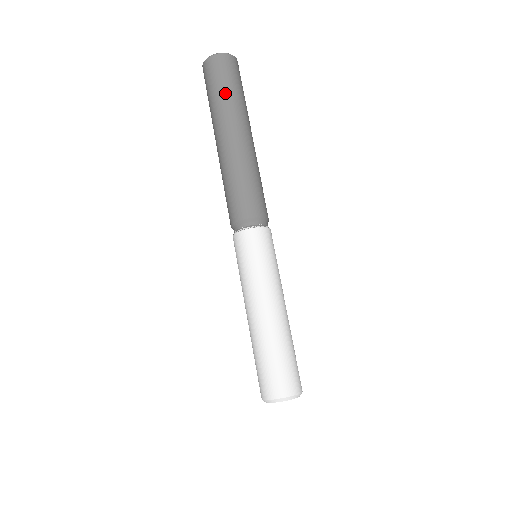
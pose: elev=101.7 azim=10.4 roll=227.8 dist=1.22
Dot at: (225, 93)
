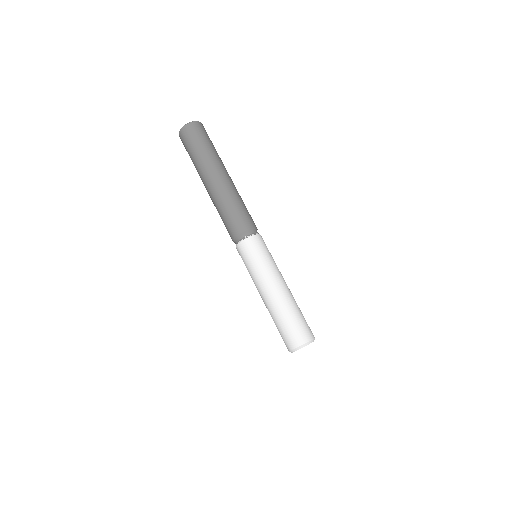
Dot at: (212, 147)
